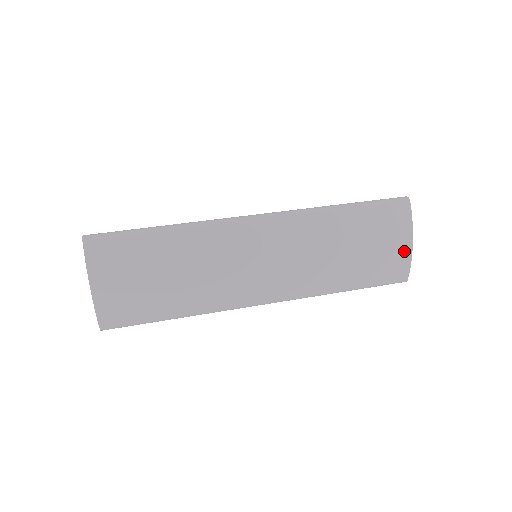
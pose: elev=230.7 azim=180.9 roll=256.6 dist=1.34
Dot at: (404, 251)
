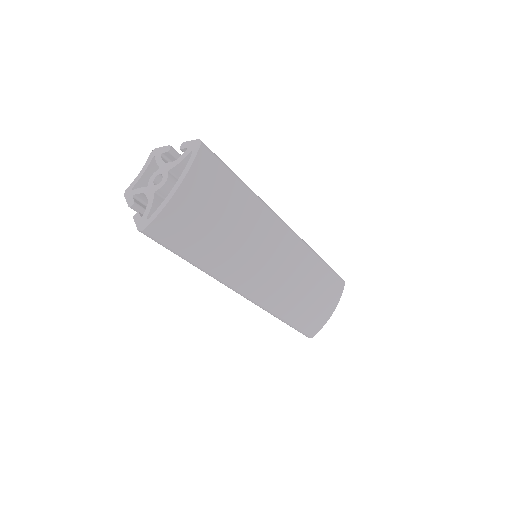
Dot at: (328, 315)
